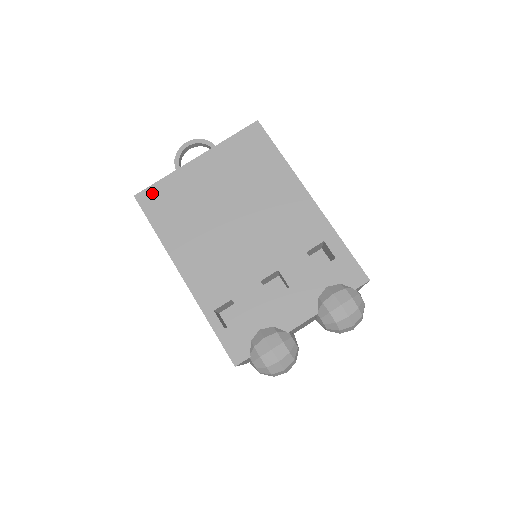
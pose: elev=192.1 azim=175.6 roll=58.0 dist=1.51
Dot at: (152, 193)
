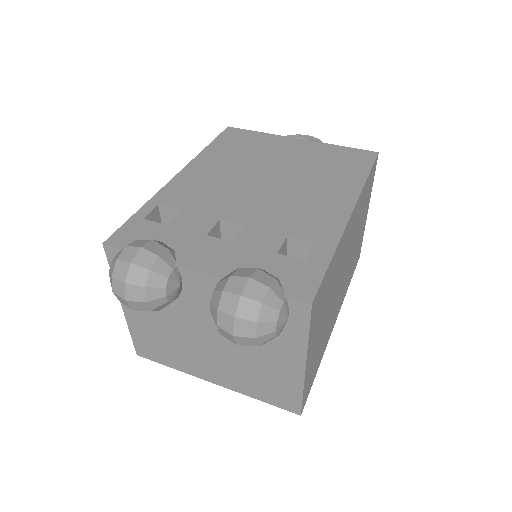
Dot at: (241, 132)
